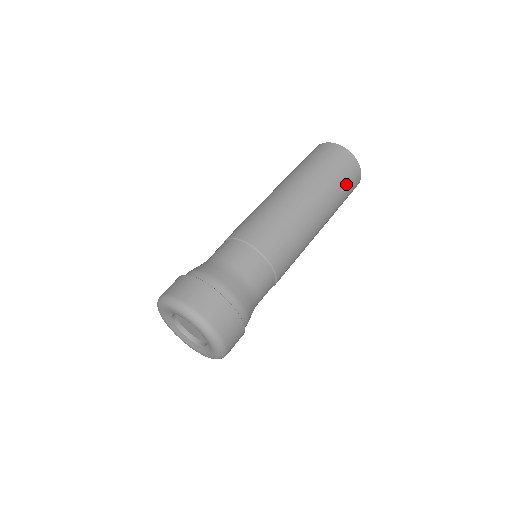
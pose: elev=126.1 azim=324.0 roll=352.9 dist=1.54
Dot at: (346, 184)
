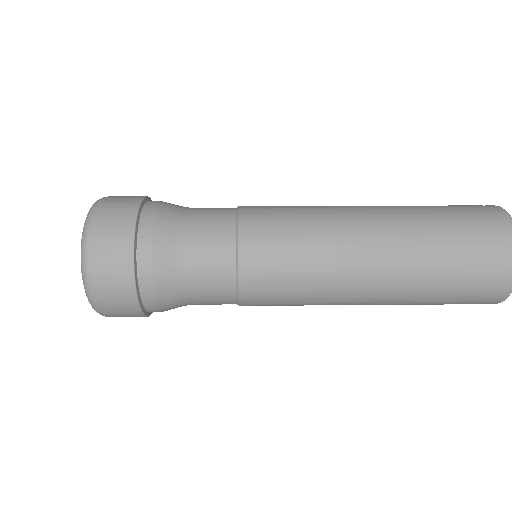
Dot at: (468, 264)
